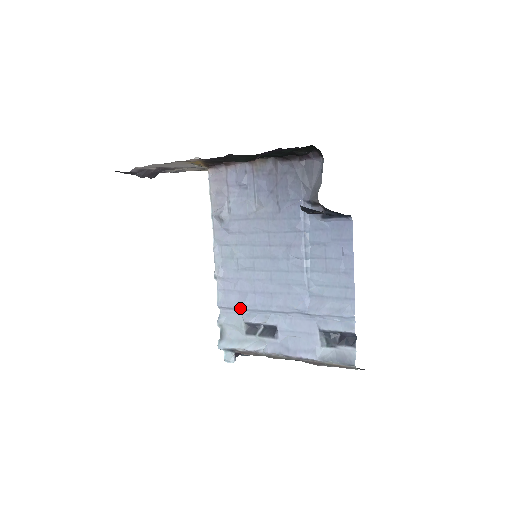
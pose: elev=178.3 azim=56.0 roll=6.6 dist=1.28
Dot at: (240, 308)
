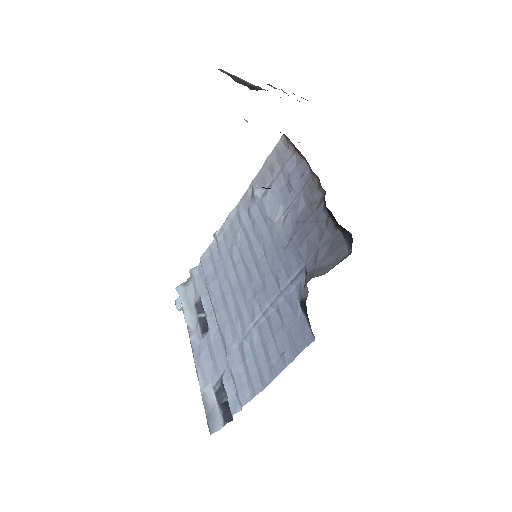
Dot at: (206, 281)
